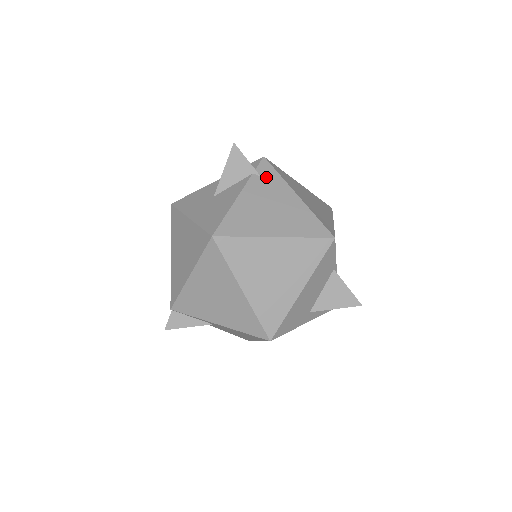
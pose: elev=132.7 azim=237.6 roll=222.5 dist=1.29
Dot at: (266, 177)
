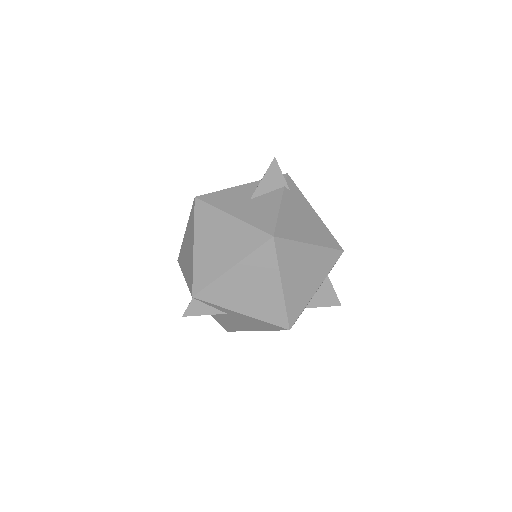
Dot at: (293, 192)
